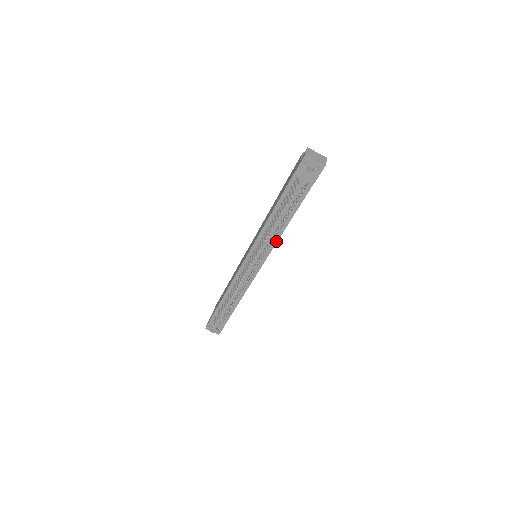
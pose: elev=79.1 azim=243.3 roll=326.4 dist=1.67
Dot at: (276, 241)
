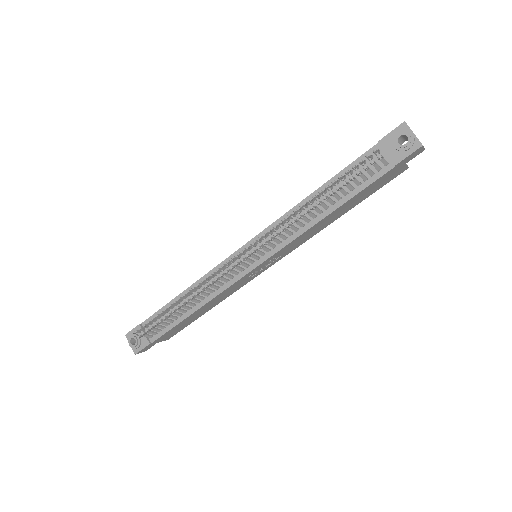
Dot at: (297, 235)
